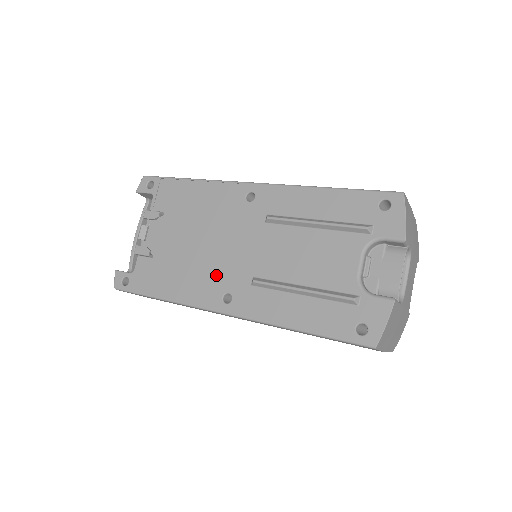
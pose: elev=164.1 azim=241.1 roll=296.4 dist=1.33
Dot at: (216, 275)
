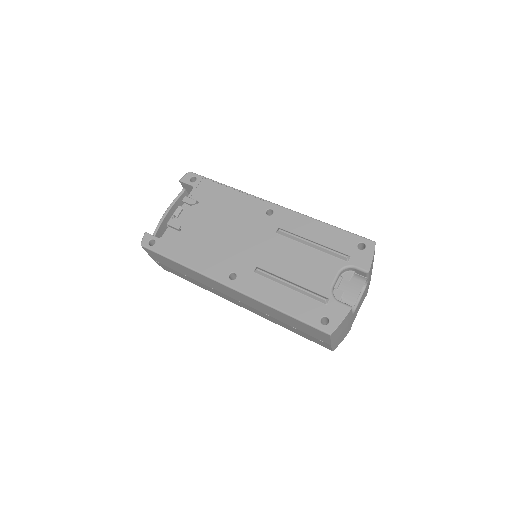
Dot at: (229, 258)
